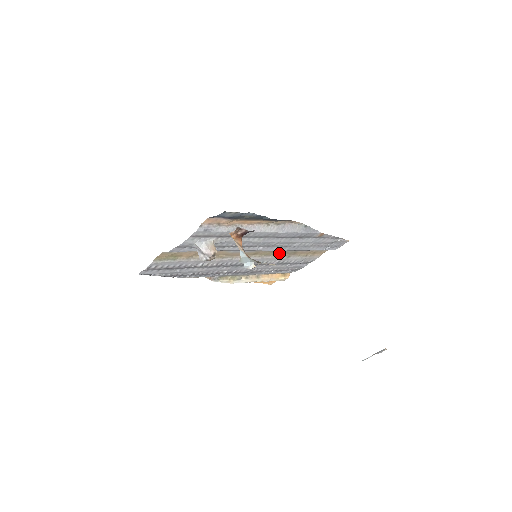
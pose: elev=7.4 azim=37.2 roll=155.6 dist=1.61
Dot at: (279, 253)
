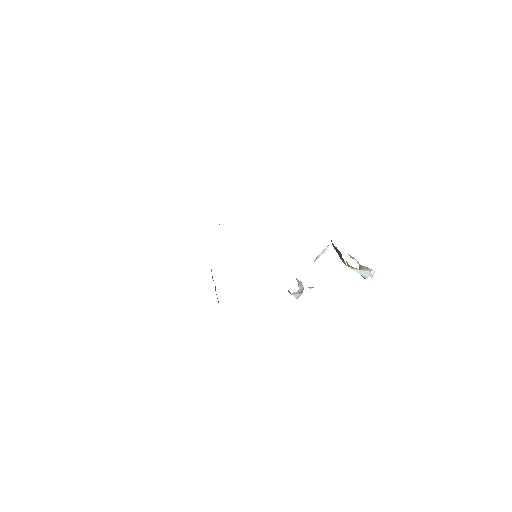
Dot at: occluded
